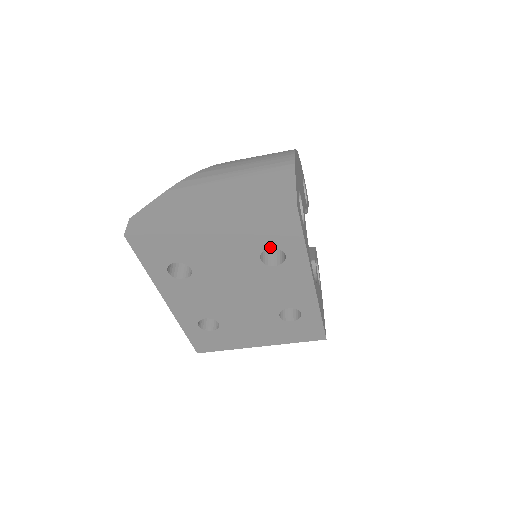
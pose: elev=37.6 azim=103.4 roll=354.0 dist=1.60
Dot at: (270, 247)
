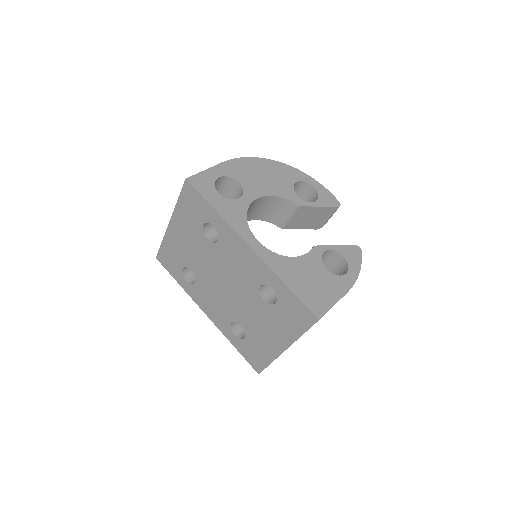
Dot at: (203, 224)
